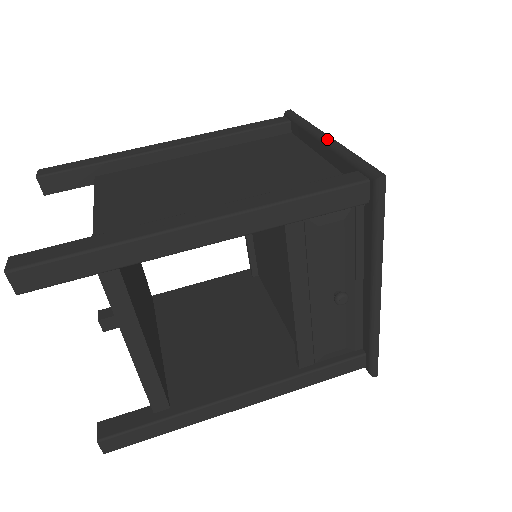
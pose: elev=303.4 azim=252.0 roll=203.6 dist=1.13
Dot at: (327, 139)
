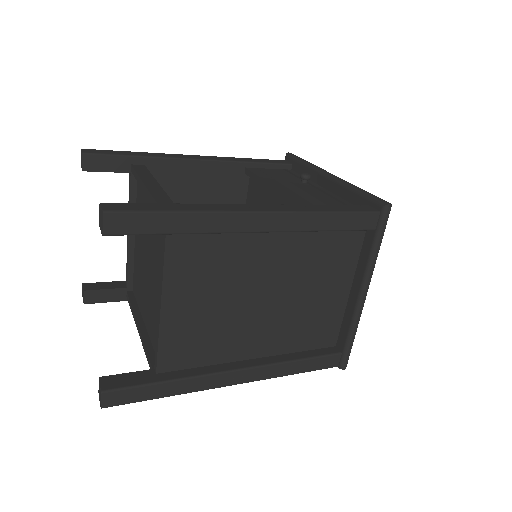
Dot at: occluded
